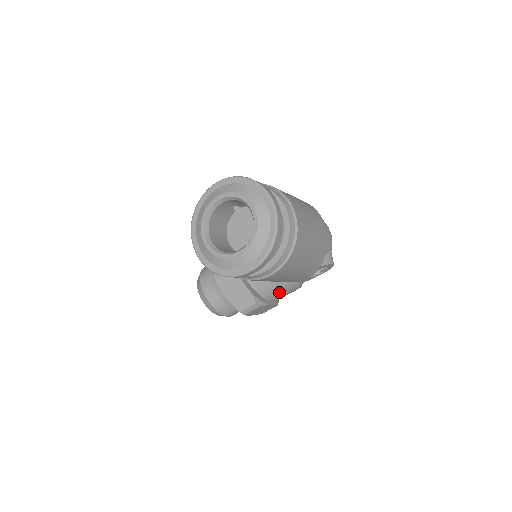
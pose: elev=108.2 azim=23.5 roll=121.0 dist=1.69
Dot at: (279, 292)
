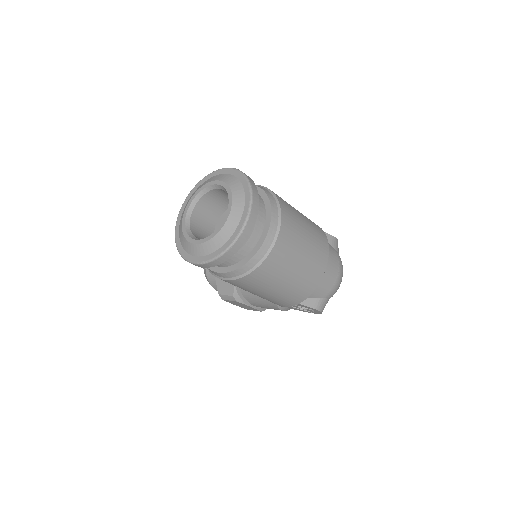
Dot at: (258, 301)
